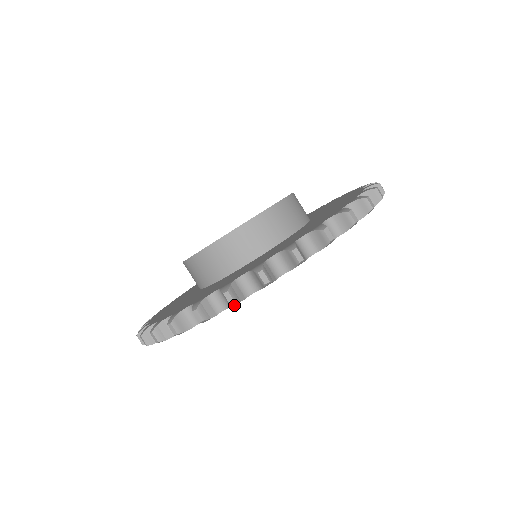
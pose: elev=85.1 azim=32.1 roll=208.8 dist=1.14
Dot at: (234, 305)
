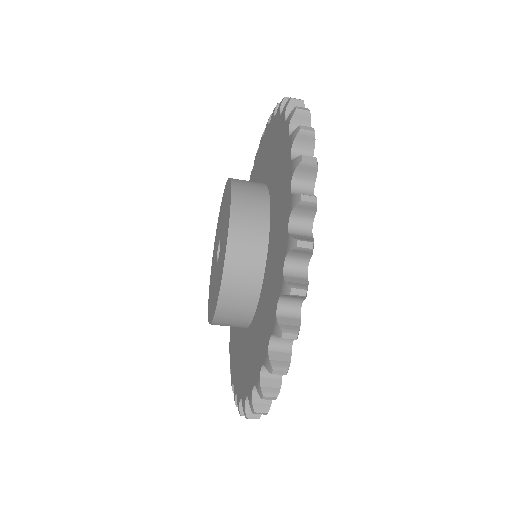
Dot at: occluded
